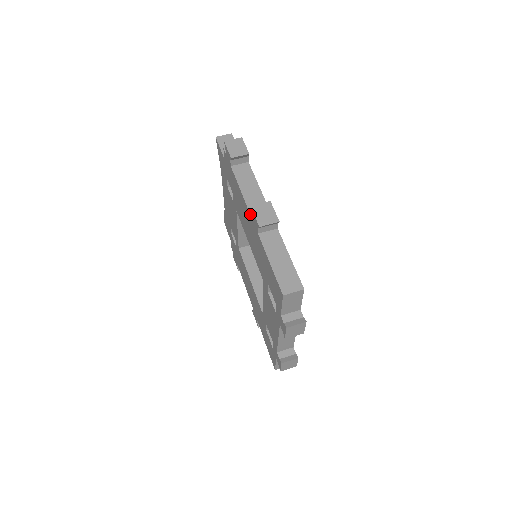
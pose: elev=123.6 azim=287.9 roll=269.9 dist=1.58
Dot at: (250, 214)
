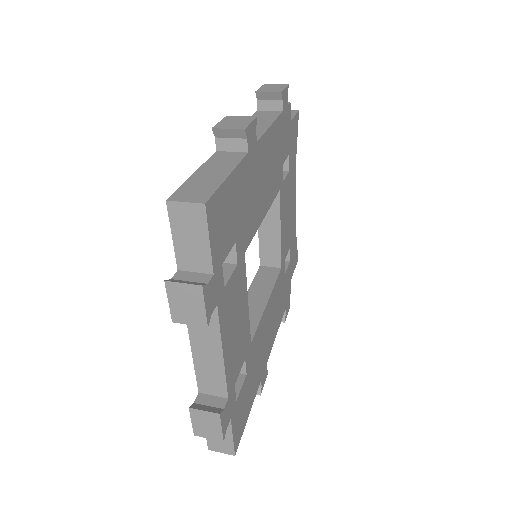
Dot at: occluded
